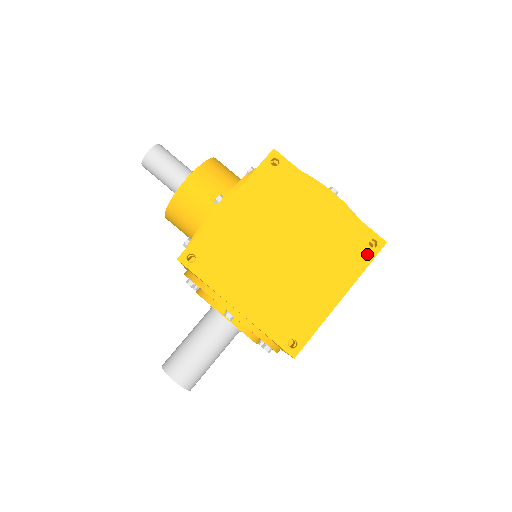
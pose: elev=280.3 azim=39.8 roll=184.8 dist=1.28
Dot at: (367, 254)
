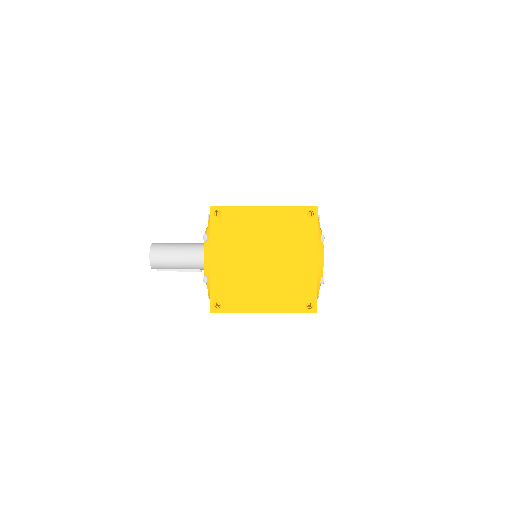
Dot at: occluded
